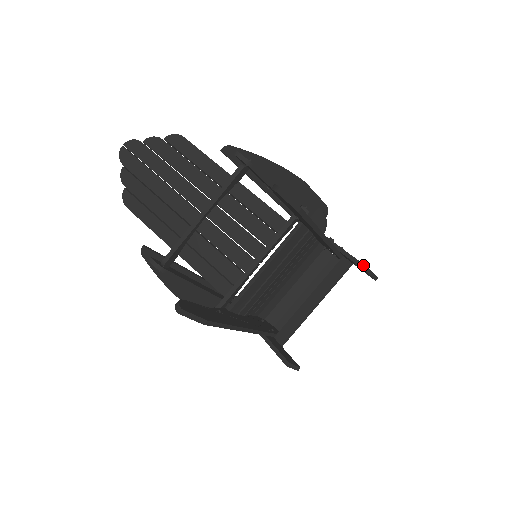
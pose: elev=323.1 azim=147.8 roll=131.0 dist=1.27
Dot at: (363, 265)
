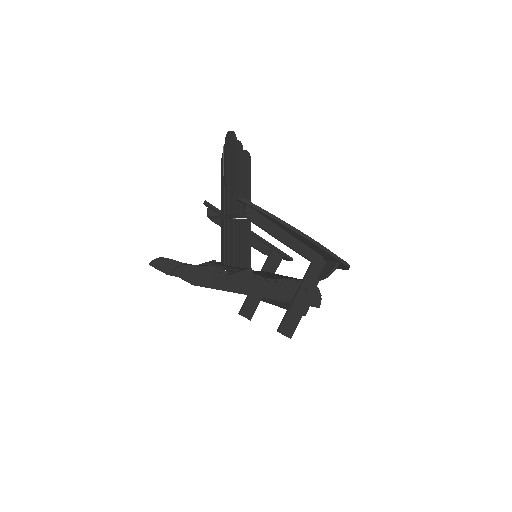
Dot at: (280, 325)
